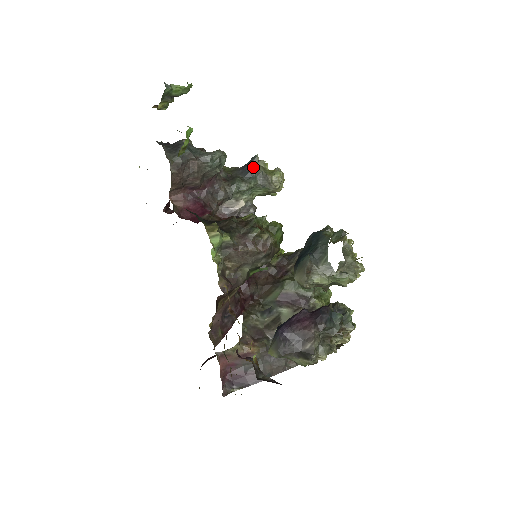
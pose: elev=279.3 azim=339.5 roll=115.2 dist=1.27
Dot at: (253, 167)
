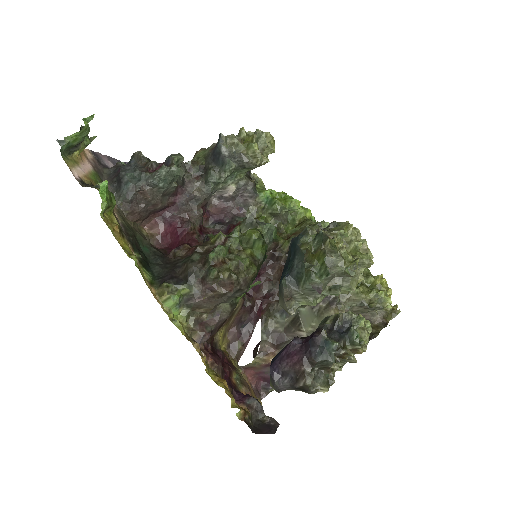
Dot at: (221, 150)
